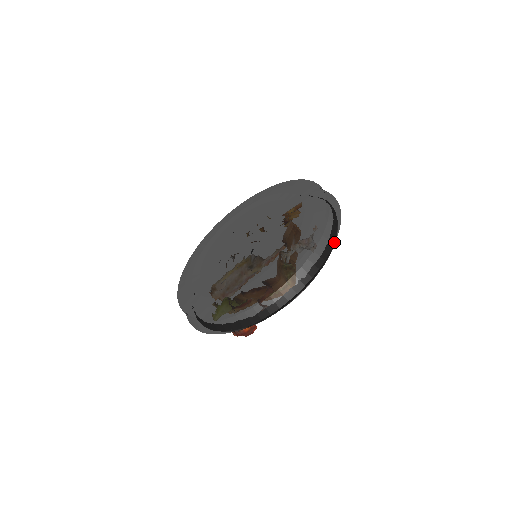
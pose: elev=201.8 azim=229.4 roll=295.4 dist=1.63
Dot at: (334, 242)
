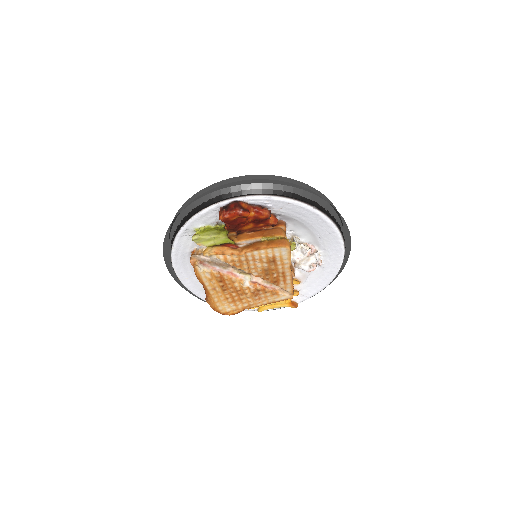
Dot at: occluded
